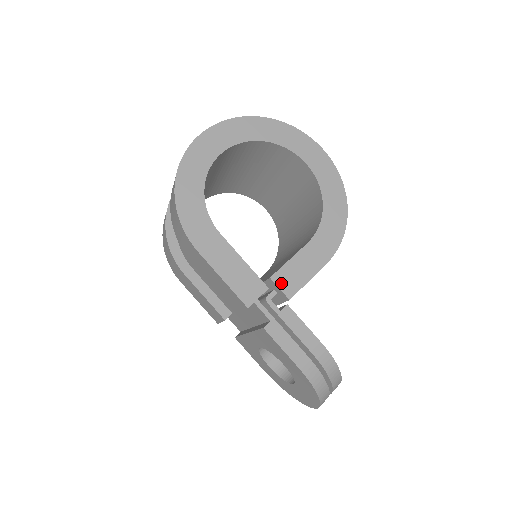
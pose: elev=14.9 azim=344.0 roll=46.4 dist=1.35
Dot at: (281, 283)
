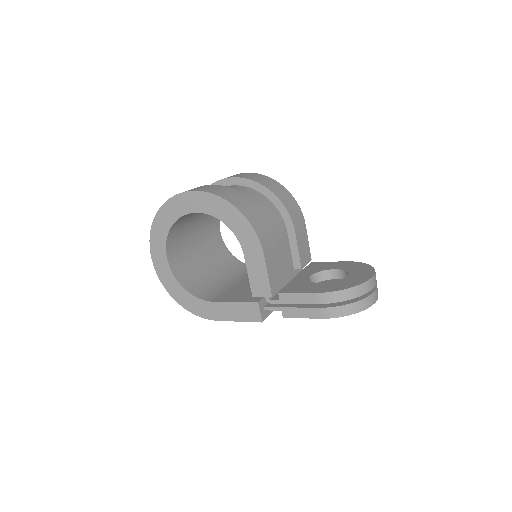
Dot at: (259, 293)
